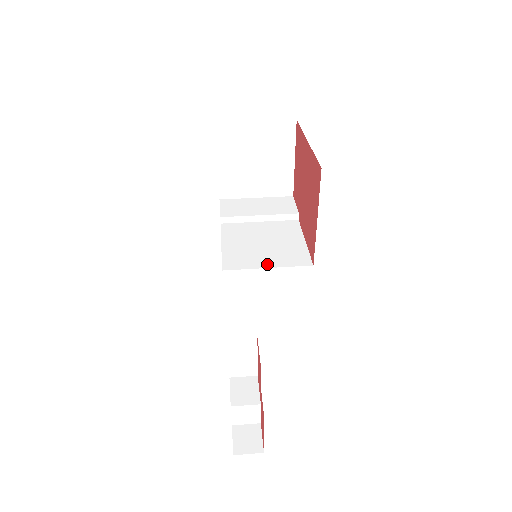
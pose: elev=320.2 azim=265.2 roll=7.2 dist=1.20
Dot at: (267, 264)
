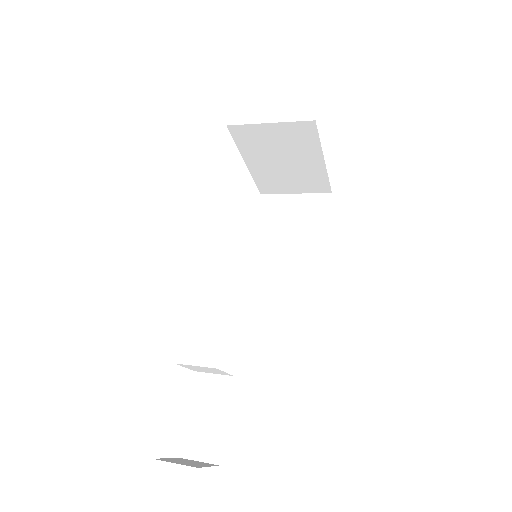
Dot at: occluded
